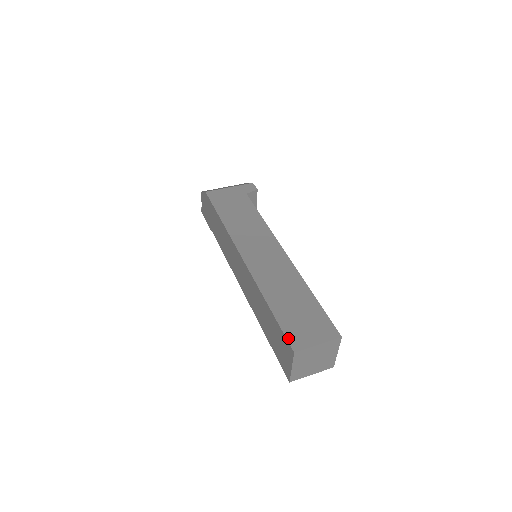
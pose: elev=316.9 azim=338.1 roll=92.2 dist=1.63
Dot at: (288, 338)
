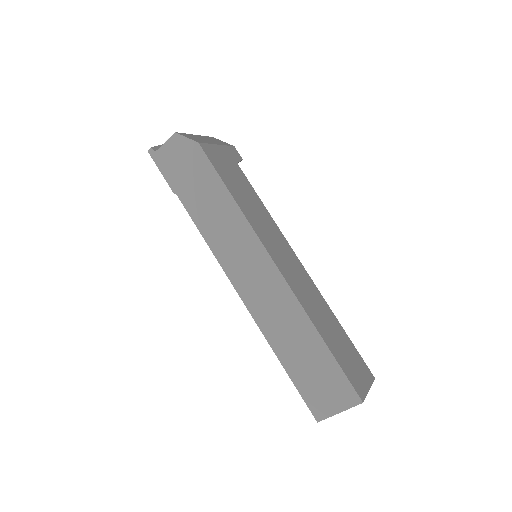
Dot at: (353, 385)
